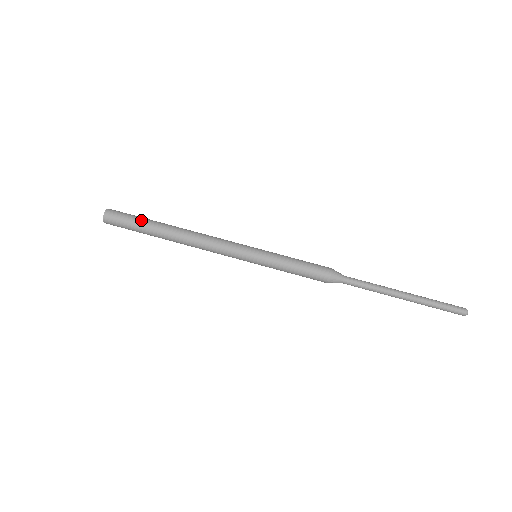
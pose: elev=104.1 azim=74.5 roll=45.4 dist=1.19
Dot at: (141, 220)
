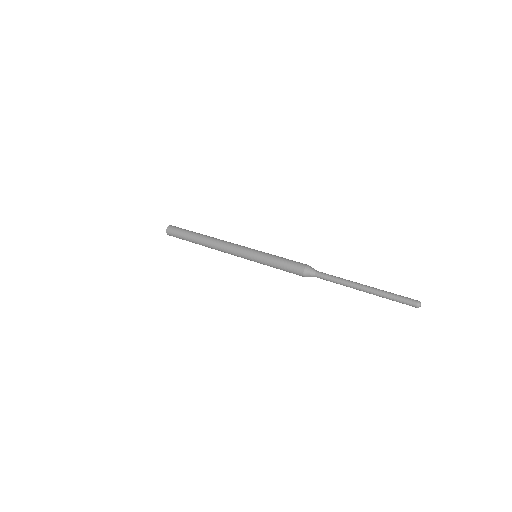
Dot at: (191, 231)
